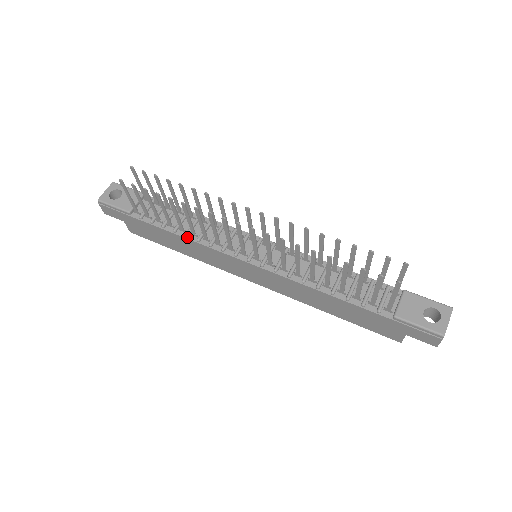
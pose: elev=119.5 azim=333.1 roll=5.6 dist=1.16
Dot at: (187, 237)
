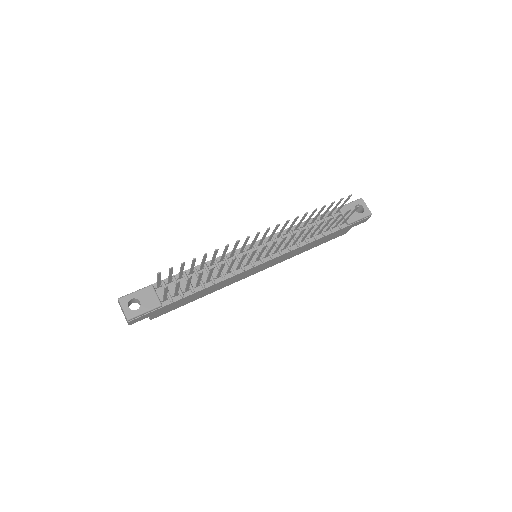
Dot at: (215, 283)
